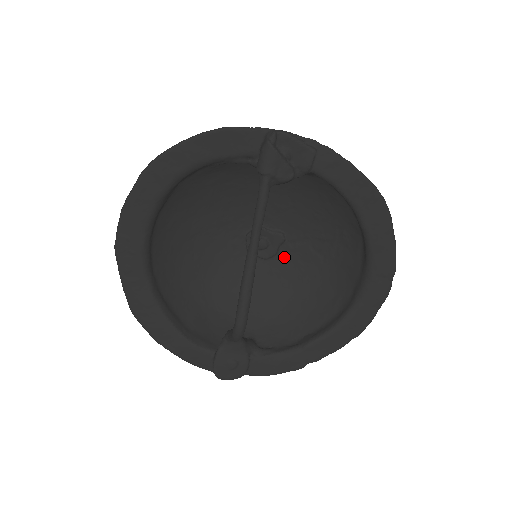
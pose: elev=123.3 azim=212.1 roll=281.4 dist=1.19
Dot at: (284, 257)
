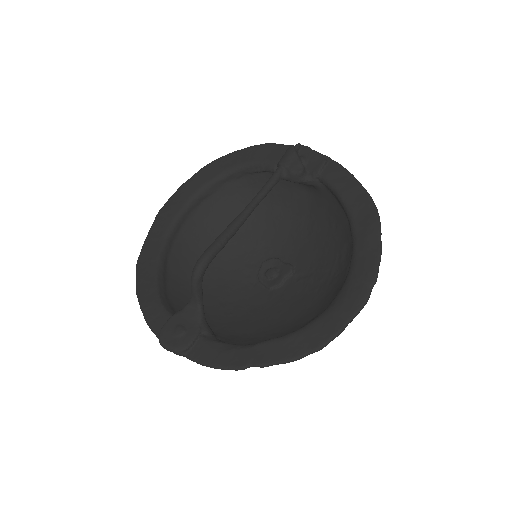
Dot at: (286, 290)
